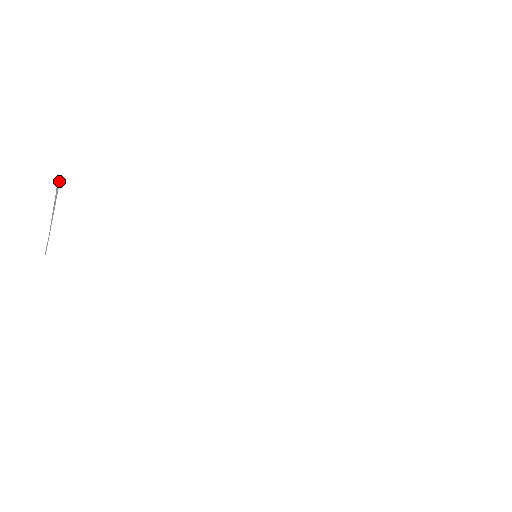
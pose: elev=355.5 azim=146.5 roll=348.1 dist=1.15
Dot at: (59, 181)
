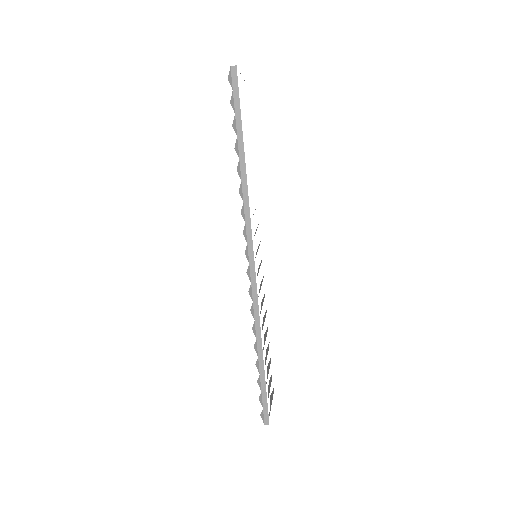
Dot at: occluded
